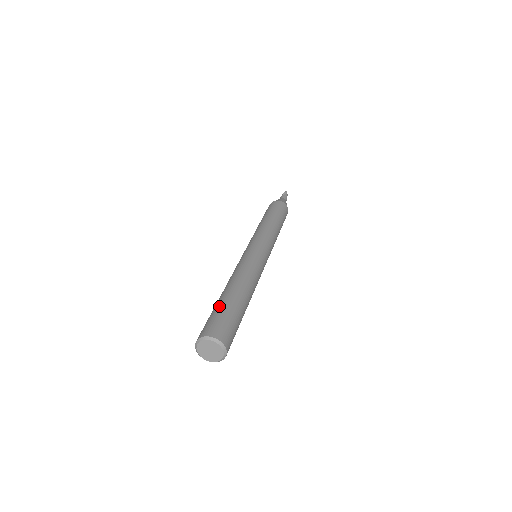
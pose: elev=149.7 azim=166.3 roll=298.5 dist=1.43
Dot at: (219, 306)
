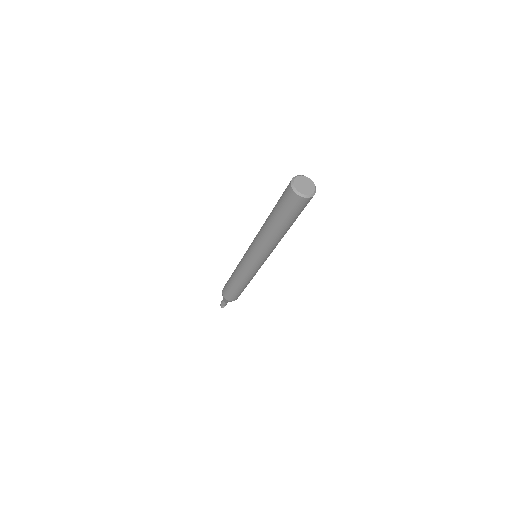
Dot at: occluded
